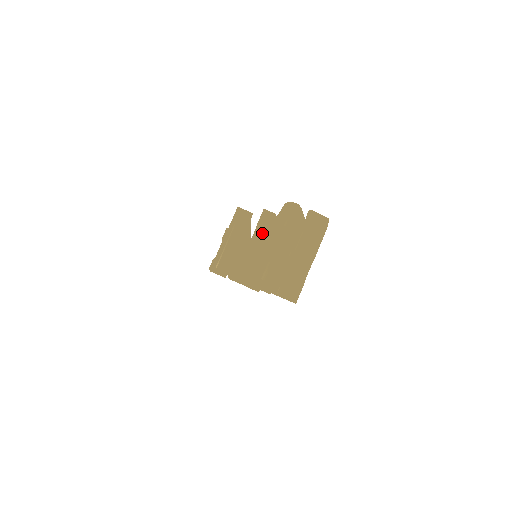
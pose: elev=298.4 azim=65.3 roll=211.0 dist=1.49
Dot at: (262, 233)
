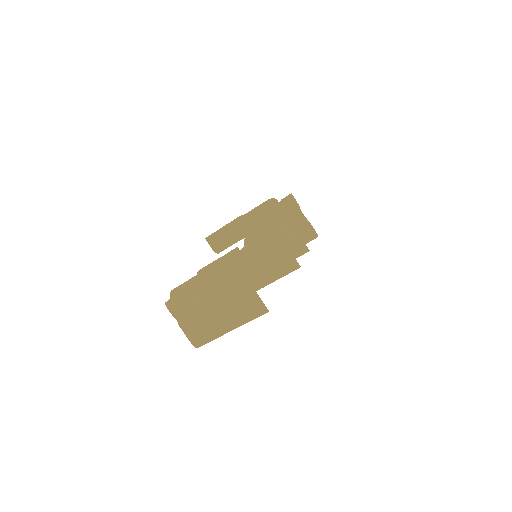
Dot at: occluded
